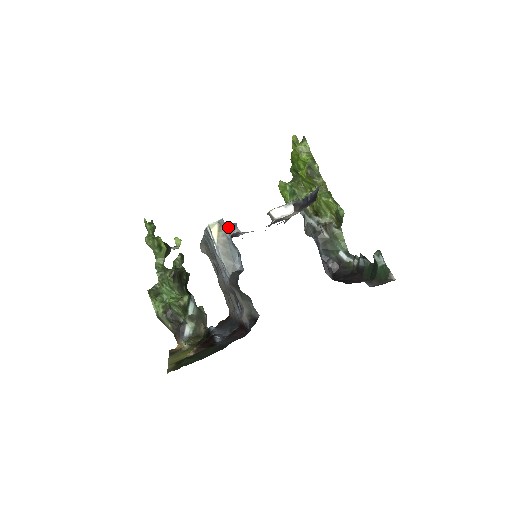
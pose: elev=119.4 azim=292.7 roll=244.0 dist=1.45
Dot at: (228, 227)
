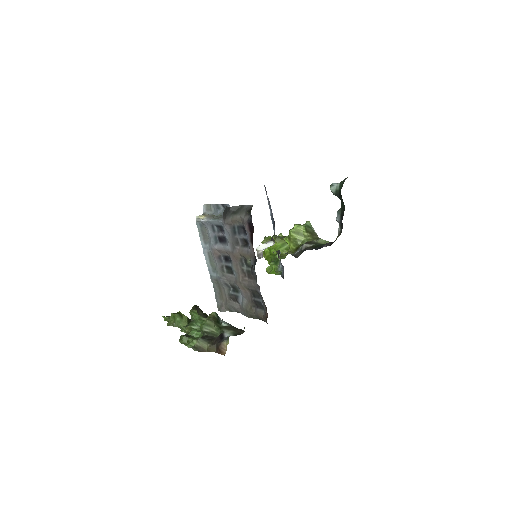
Dot at: occluded
